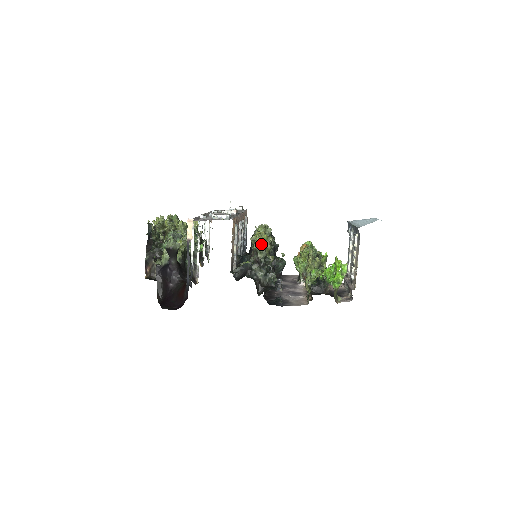
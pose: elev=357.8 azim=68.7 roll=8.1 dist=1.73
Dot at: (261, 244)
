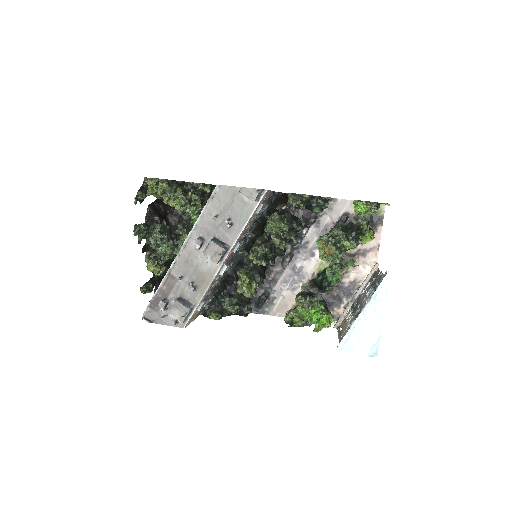
Dot at: (241, 292)
